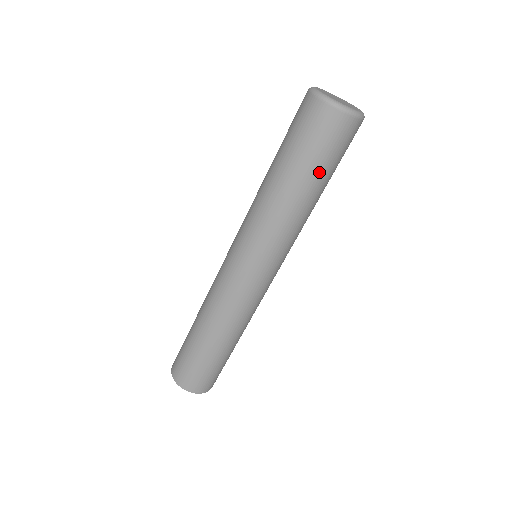
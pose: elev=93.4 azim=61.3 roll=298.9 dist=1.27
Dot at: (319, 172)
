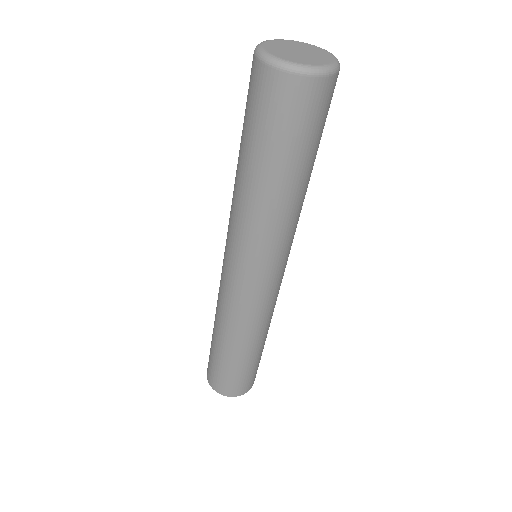
Dot at: (305, 156)
